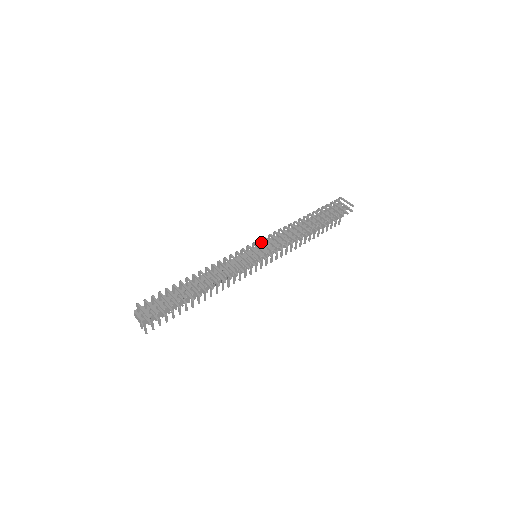
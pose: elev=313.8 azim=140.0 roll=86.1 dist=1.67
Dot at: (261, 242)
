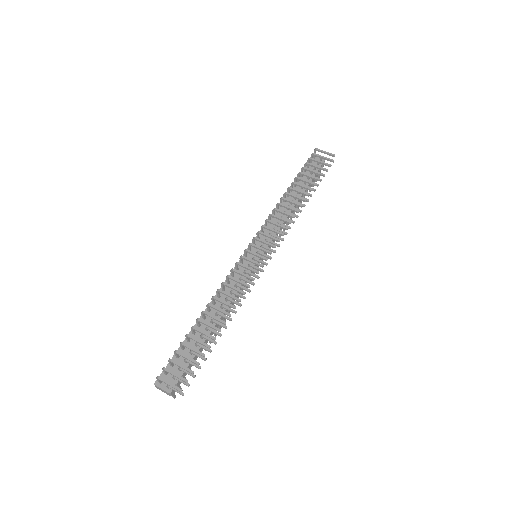
Dot at: (258, 240)
